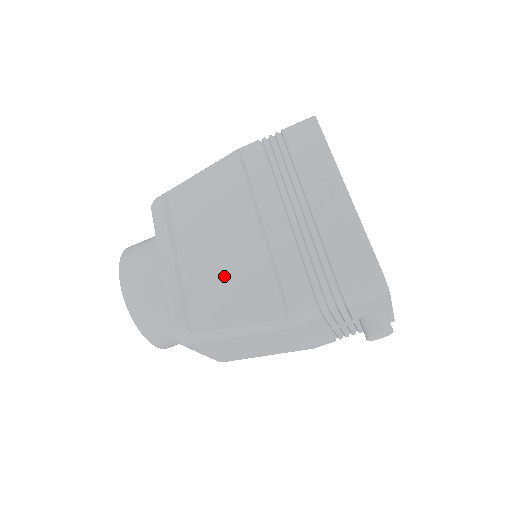
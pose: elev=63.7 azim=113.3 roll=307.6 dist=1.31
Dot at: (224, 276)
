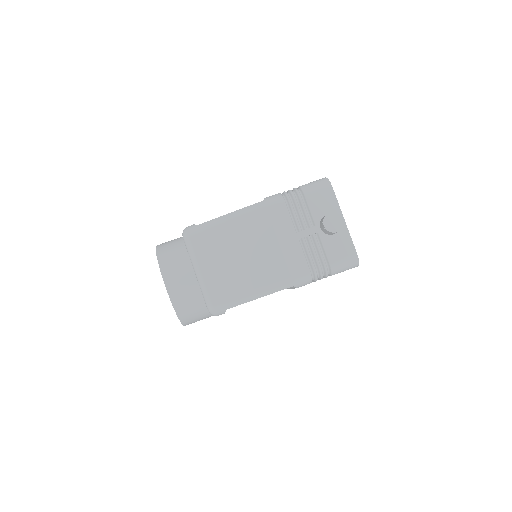
Dot at: occluded
